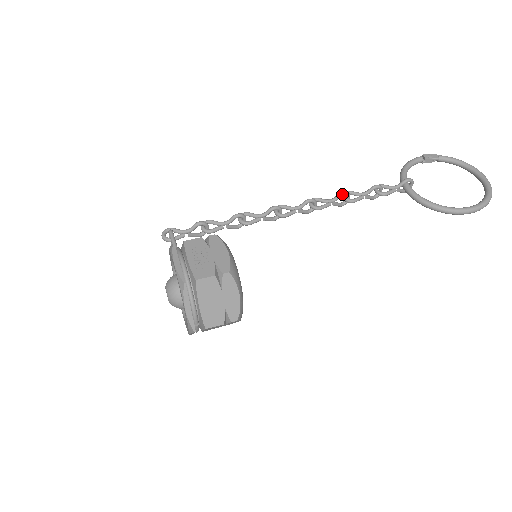
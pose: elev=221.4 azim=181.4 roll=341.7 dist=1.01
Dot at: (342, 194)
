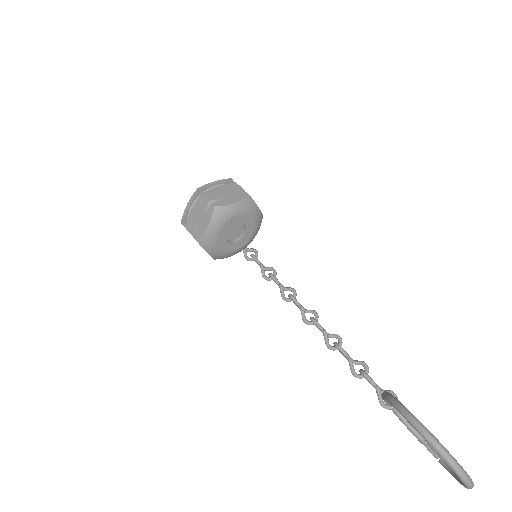
Dot at: (338, 335)
